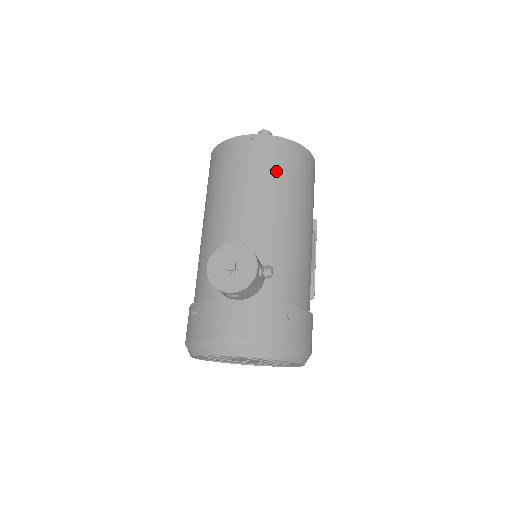
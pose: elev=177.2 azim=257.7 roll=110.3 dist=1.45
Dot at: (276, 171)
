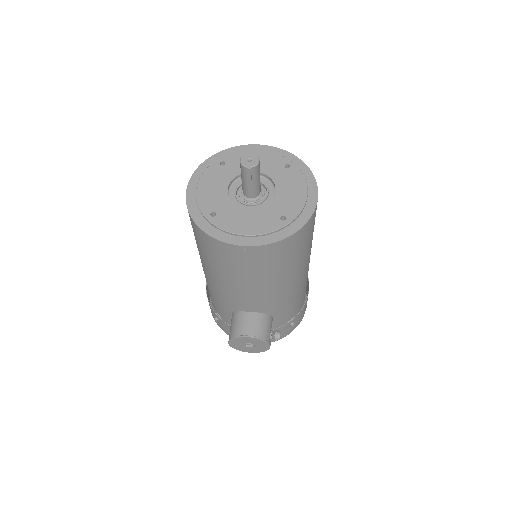
Dot at: (276, 266)
